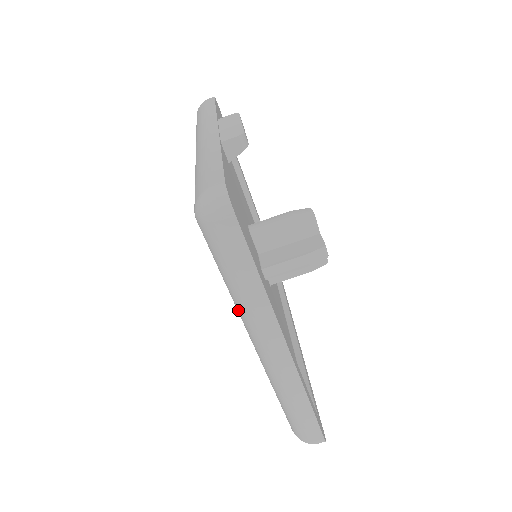
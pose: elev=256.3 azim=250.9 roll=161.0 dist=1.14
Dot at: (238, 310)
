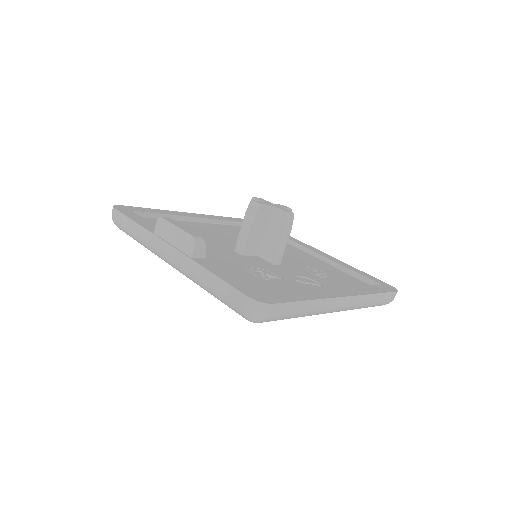
Dot at: occluded
